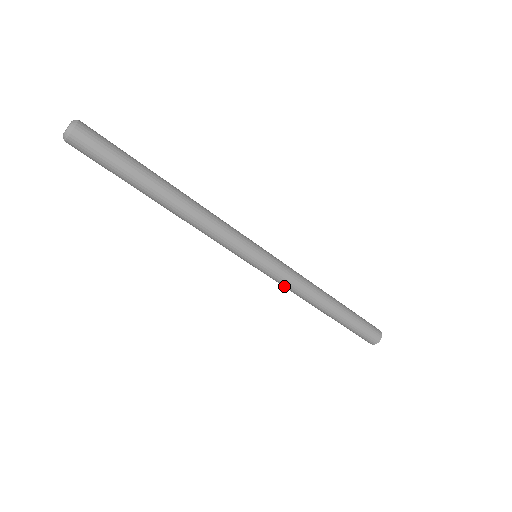
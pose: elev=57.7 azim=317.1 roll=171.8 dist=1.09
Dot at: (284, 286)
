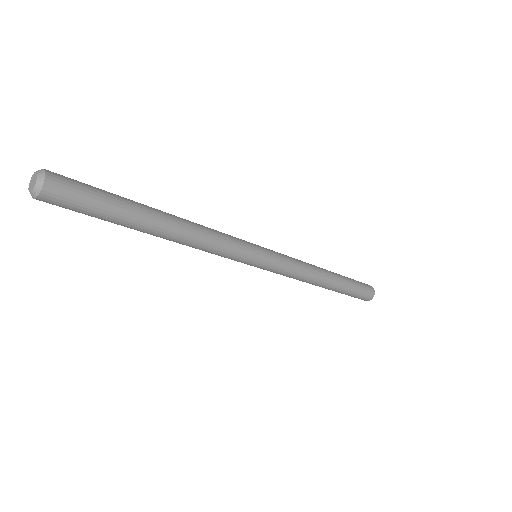
Dot at: (293, 271)
